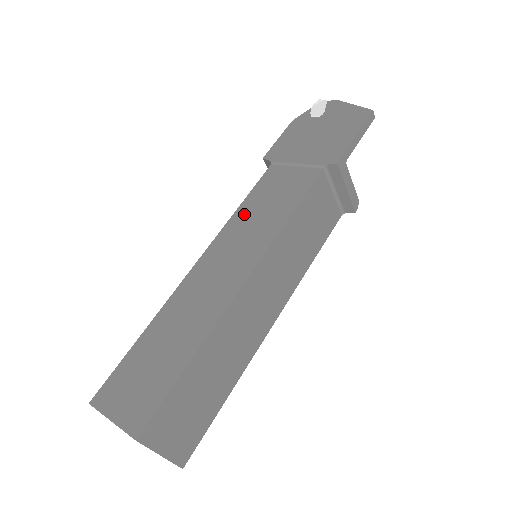
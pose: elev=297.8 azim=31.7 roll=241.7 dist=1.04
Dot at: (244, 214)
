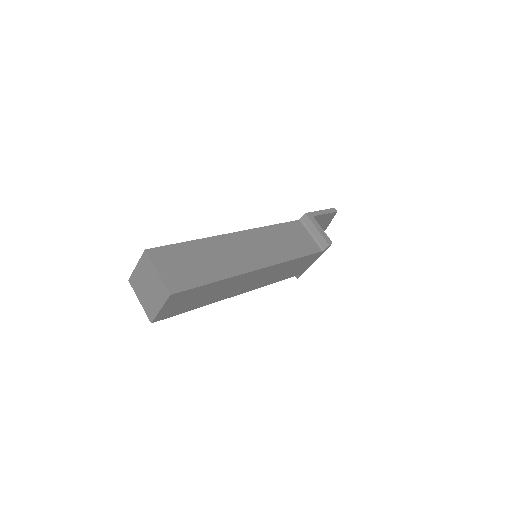
Dot at: occluded
